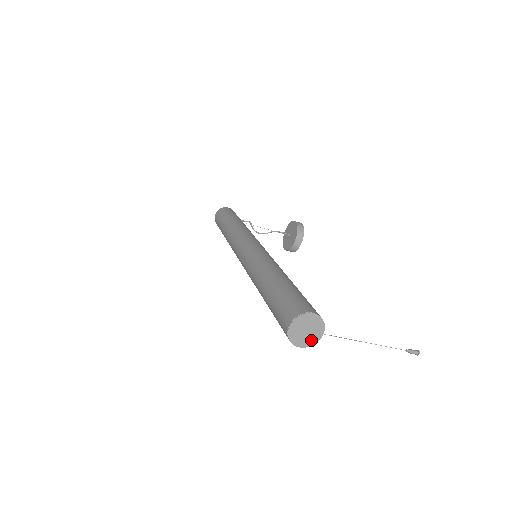
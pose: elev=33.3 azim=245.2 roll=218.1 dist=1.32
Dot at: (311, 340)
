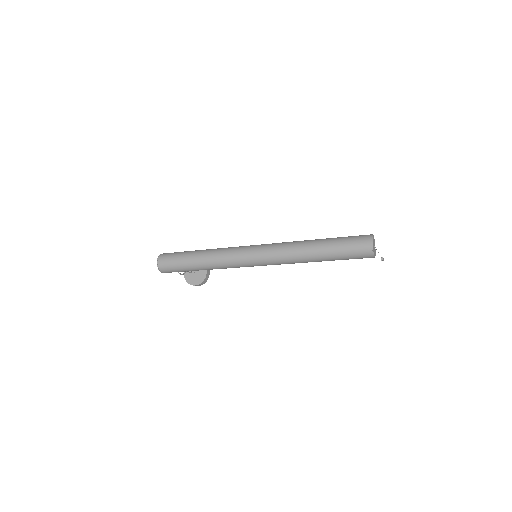
Dot at: (375, 252)
